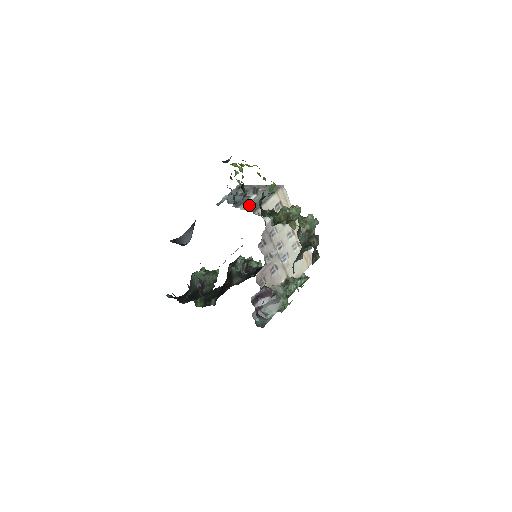
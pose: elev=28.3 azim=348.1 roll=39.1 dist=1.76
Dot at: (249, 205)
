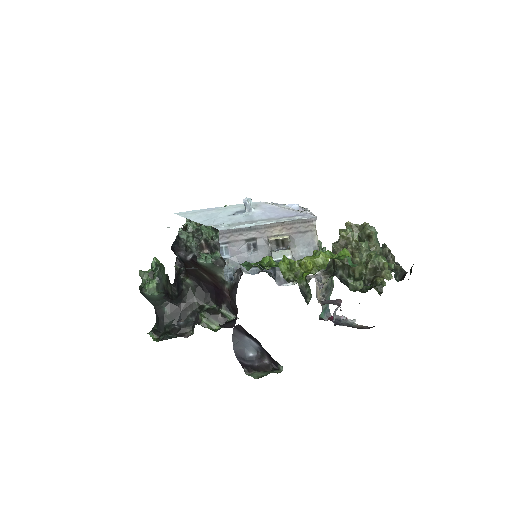
Dot at: occluded
